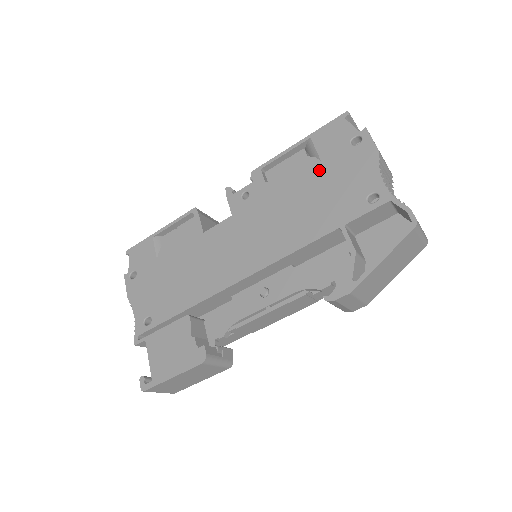
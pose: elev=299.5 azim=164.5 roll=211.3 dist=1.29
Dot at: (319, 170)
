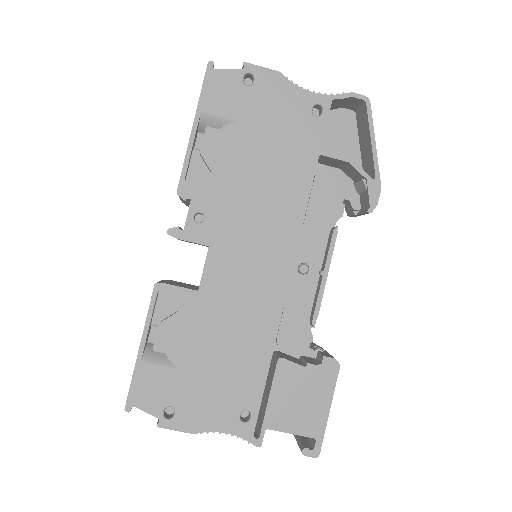
Dot at: (246, 130)
